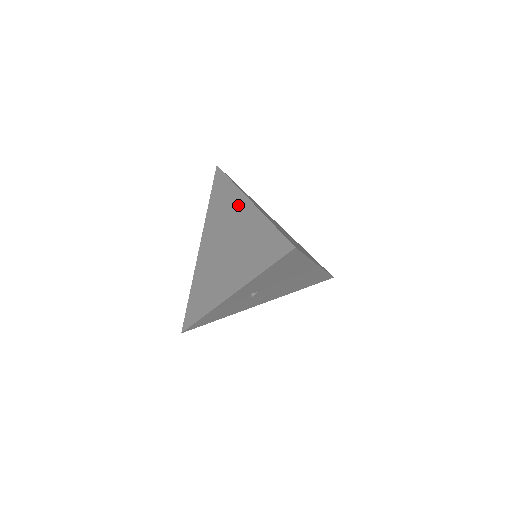
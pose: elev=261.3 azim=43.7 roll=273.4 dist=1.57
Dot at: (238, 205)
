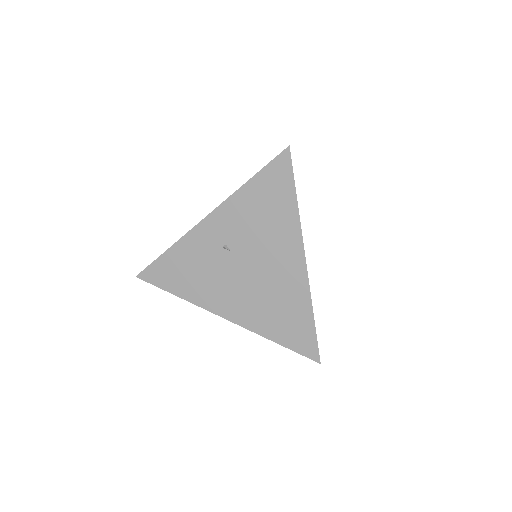
Dot at: occluded
